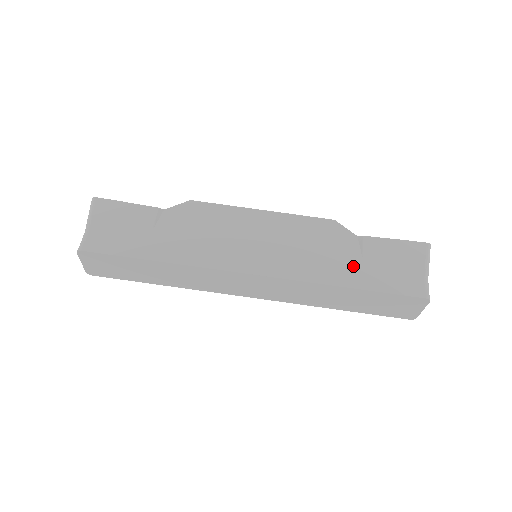
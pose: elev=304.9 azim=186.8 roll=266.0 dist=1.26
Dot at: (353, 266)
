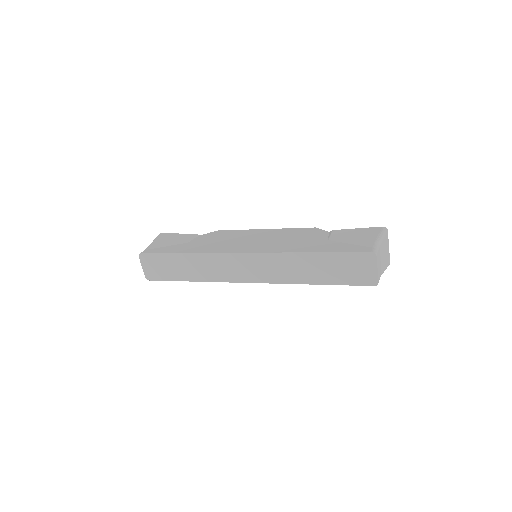
Dot at: (318, 244)
